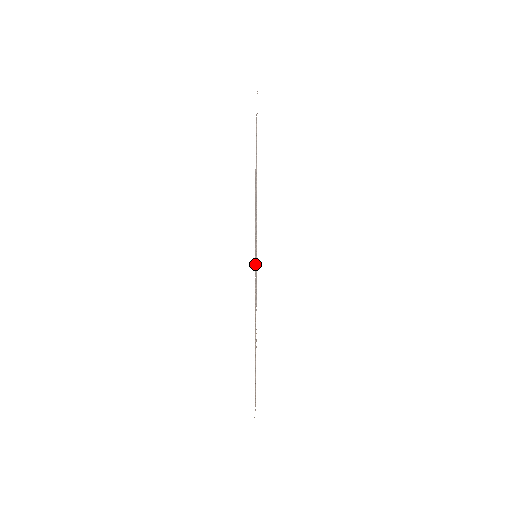
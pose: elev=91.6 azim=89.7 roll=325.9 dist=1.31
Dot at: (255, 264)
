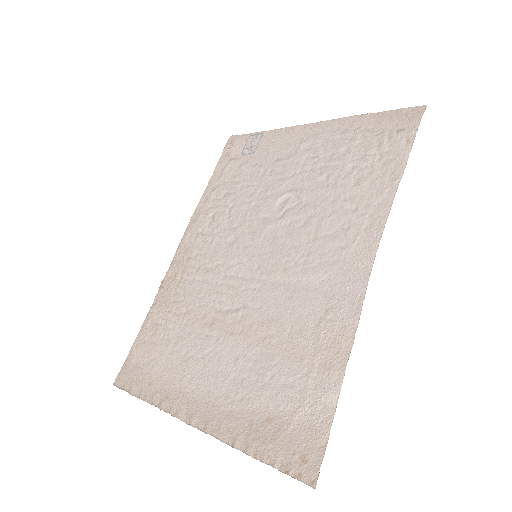
Dot at: (240, 251)
